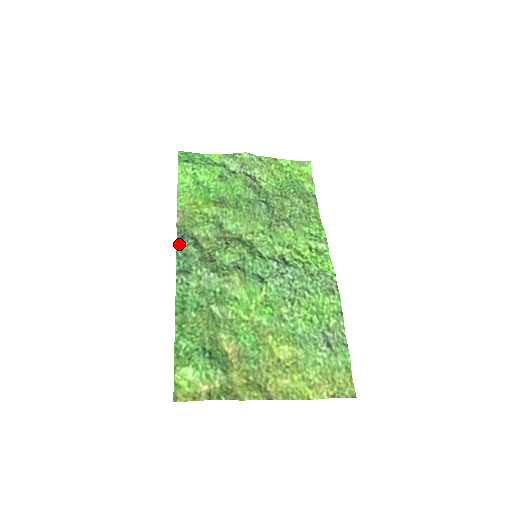
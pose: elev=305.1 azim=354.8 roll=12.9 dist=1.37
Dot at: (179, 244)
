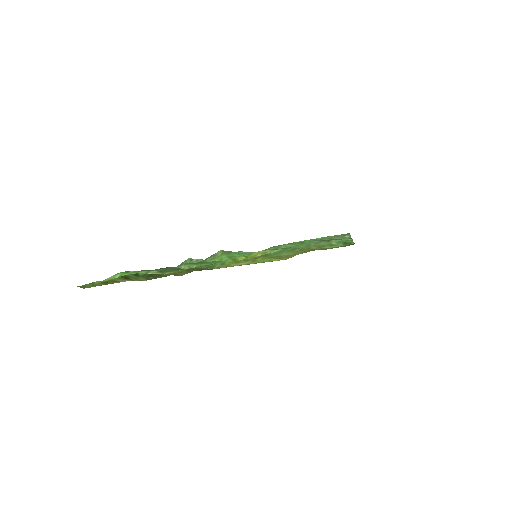
Dot at: occluded
